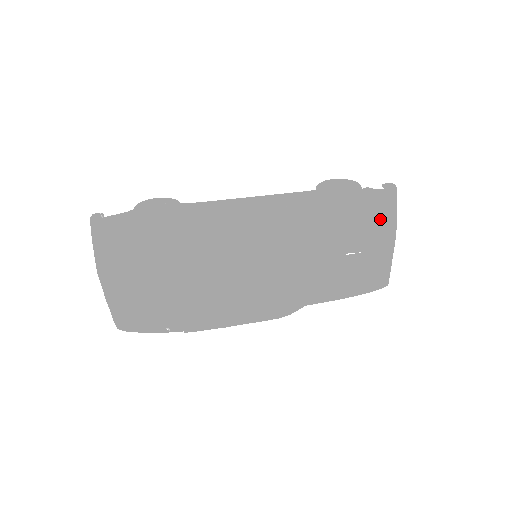
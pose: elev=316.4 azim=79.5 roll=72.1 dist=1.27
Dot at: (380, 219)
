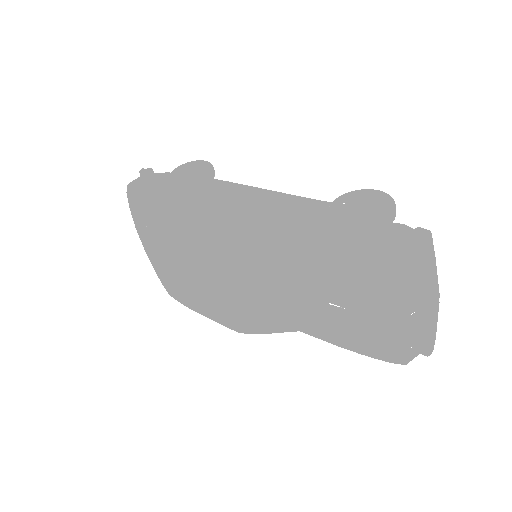
Dot at: (372, 281)
